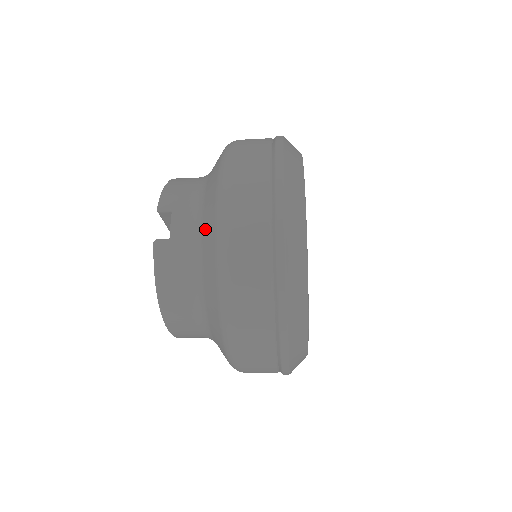
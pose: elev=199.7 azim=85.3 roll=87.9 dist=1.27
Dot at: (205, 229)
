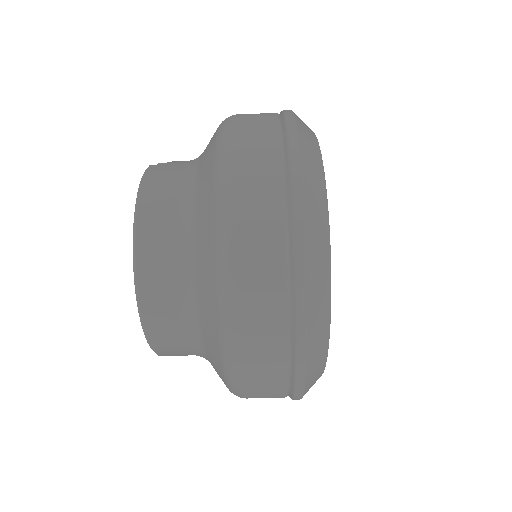
Dot at: occluded
